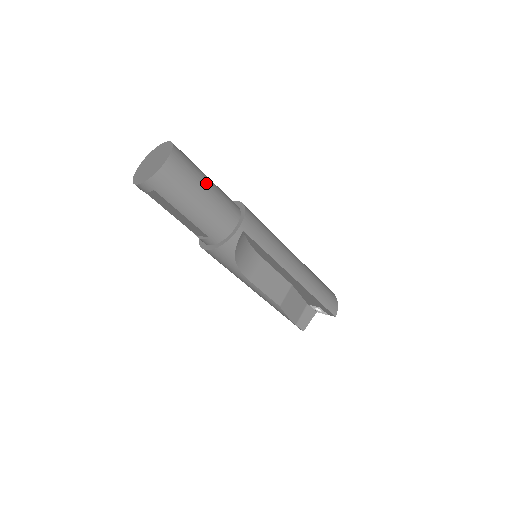
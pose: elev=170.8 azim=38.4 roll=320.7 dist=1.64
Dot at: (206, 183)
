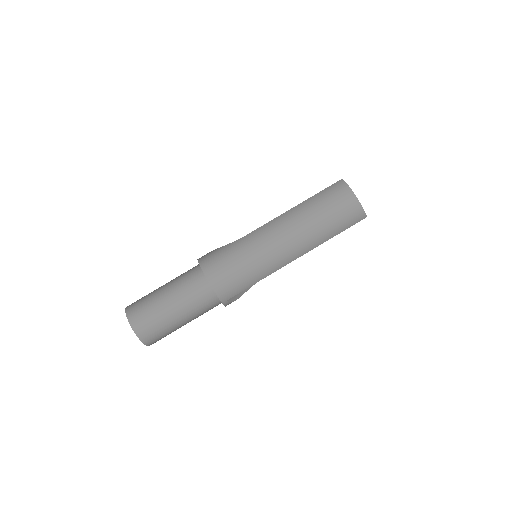
Dot at: (174, 316)
